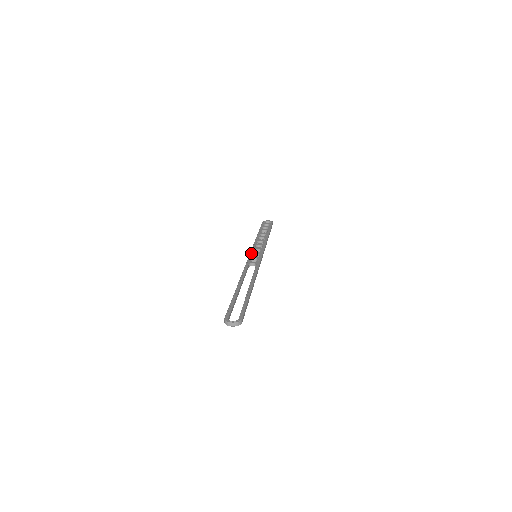
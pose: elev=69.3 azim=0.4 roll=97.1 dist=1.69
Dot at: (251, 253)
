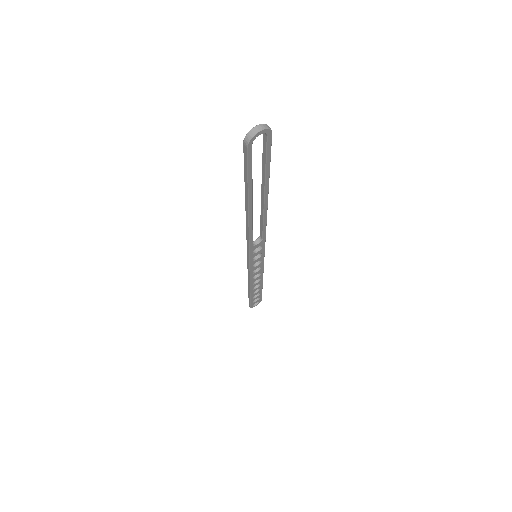
Dot at: (248, 260)
